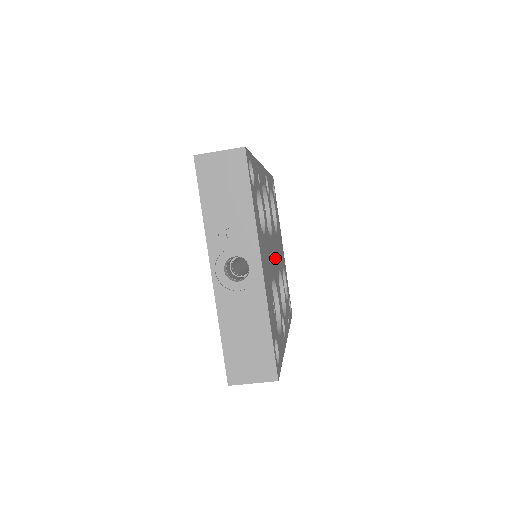
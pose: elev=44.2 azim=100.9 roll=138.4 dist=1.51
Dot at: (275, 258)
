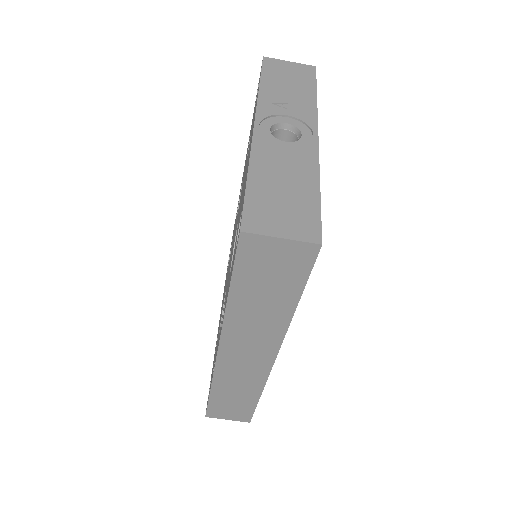
Dot at: occluded
